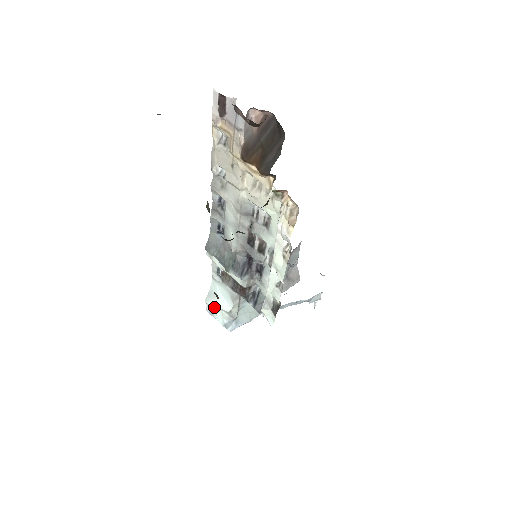
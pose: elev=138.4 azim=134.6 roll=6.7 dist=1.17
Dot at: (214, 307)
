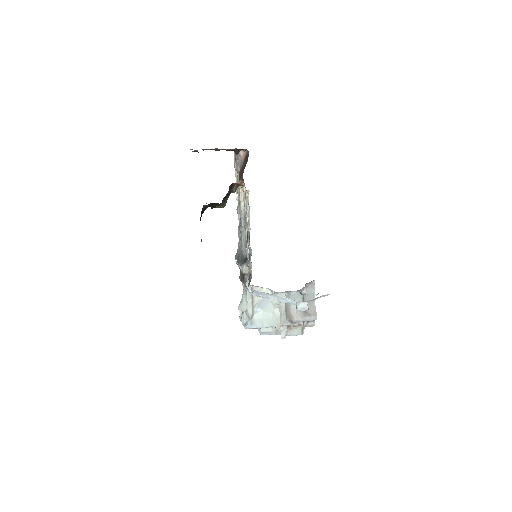
Dot at: occluded
